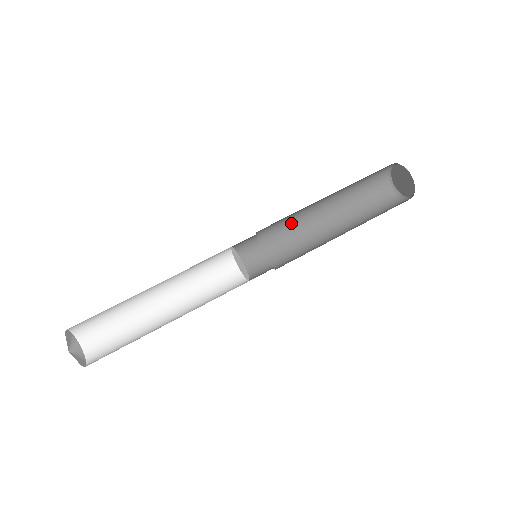
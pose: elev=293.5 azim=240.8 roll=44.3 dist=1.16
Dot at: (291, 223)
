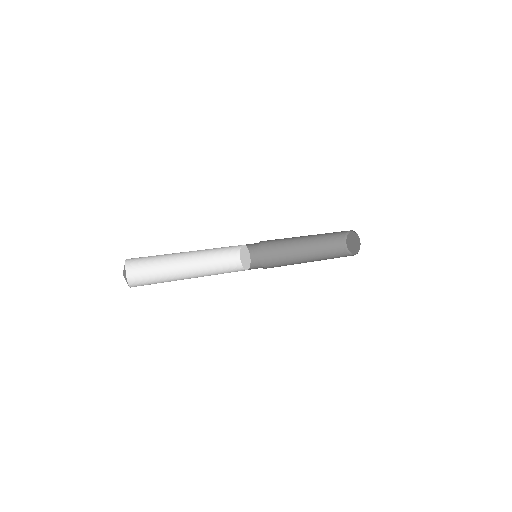
Dot at: (280, 250)
